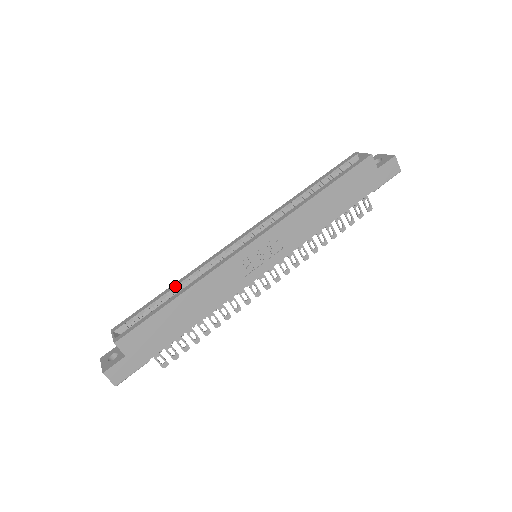
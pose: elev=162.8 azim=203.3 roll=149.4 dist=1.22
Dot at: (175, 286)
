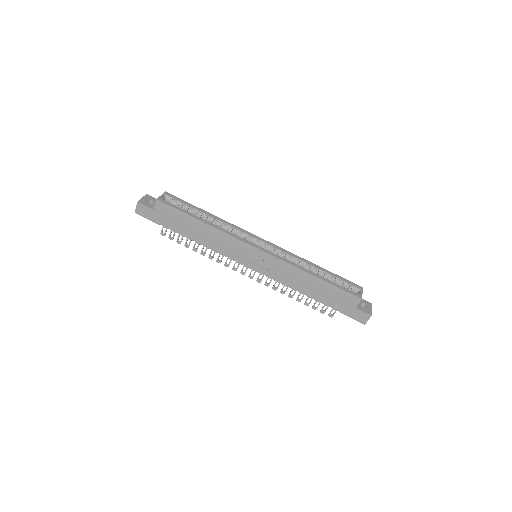
Dot at: (210, 216)
